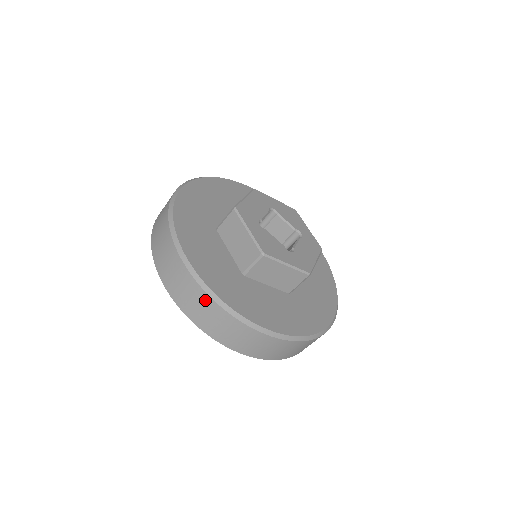
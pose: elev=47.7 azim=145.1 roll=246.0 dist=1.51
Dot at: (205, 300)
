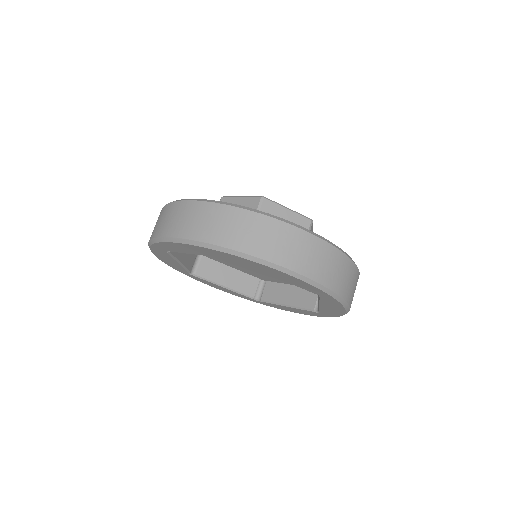
Dot at: occluded
